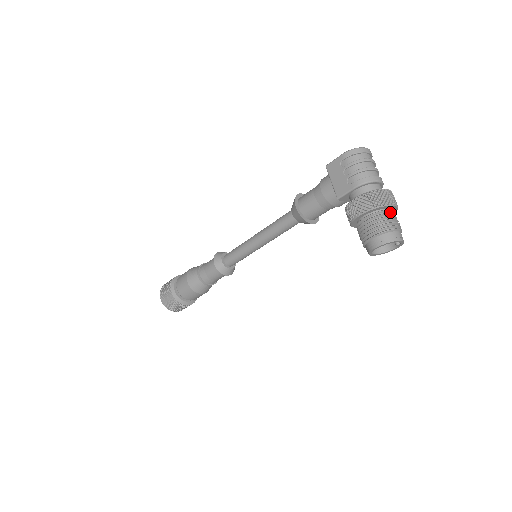
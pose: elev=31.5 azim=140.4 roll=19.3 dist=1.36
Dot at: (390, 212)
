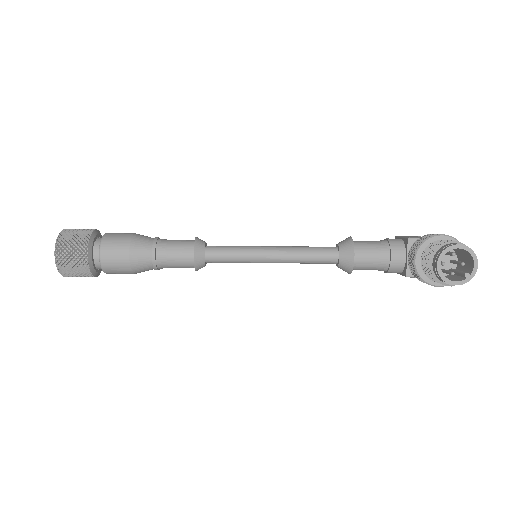
Dot at: occluded
